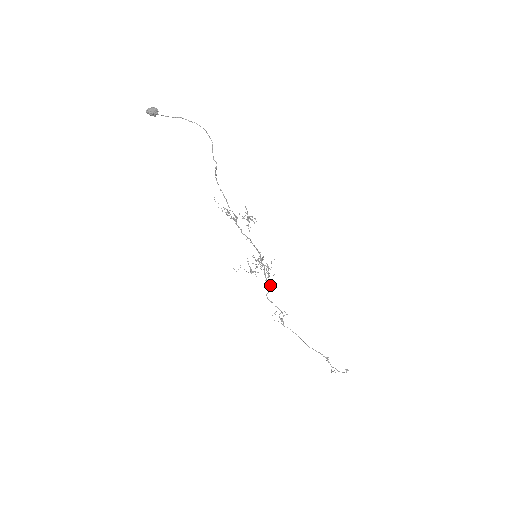
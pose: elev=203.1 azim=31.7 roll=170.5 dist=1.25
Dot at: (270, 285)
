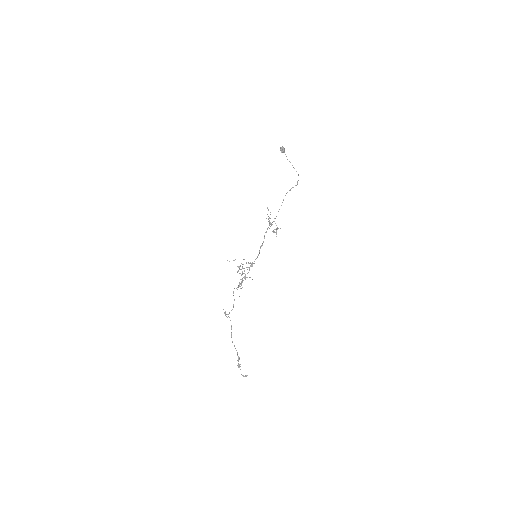
Dot at: occluded
